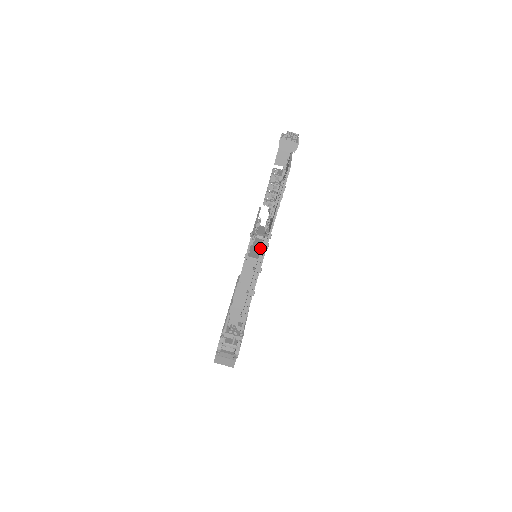
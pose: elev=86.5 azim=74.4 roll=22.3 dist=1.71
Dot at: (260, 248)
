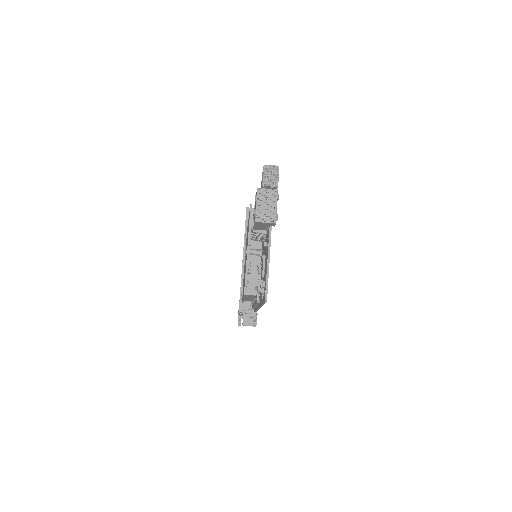
Dot at: occluded
